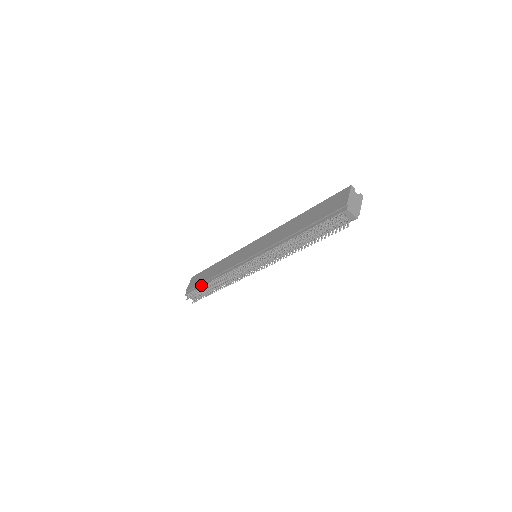
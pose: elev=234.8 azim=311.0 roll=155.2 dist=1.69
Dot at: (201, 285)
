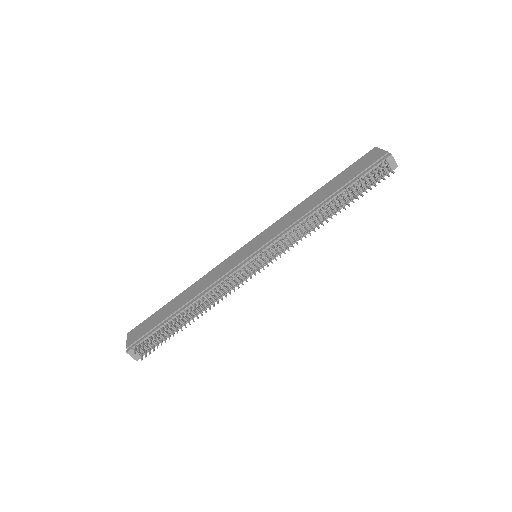
Dot at: (162, 323)
